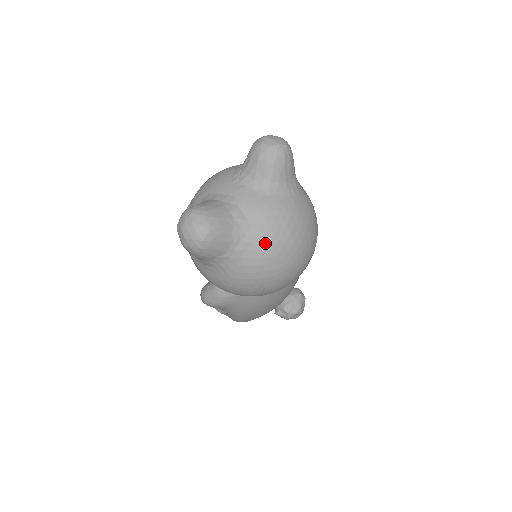
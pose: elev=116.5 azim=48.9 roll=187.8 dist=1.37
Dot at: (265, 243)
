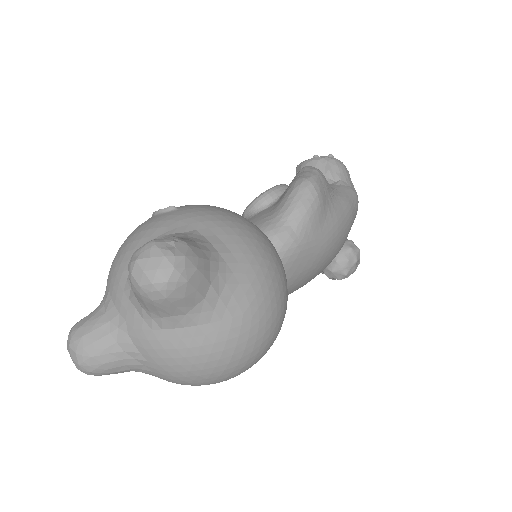
Dot at: (169, 376)
